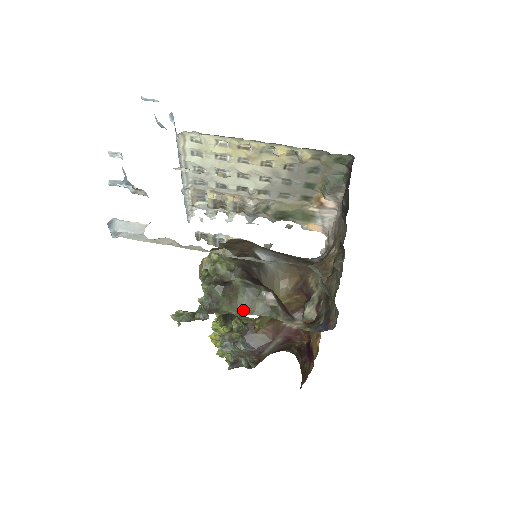
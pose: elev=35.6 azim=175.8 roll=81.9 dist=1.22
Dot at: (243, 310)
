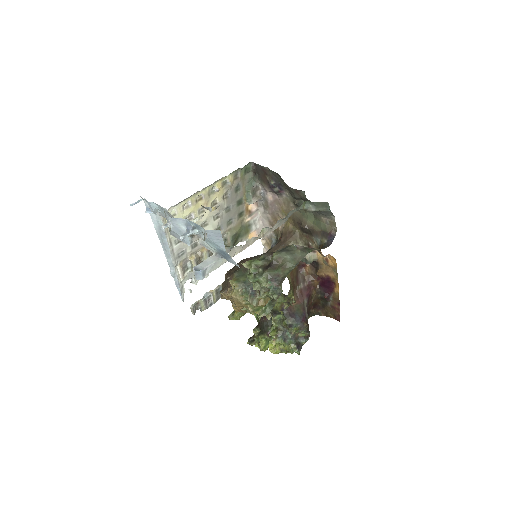
Dot at: (295, 262)
